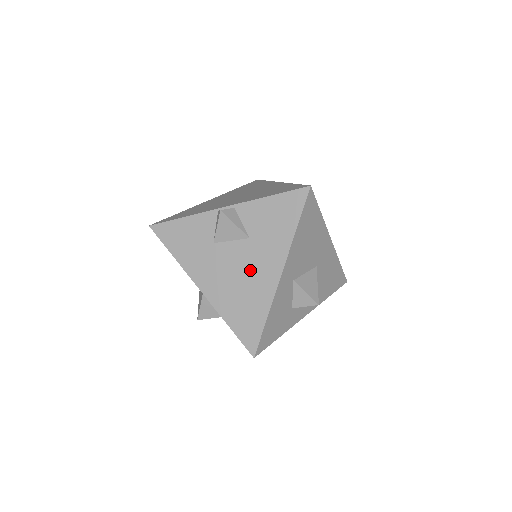
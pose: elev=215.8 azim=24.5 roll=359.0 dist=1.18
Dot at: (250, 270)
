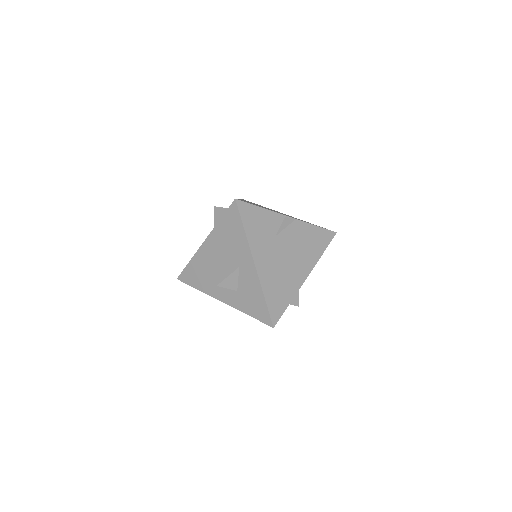
Dot at: (291, 266)
